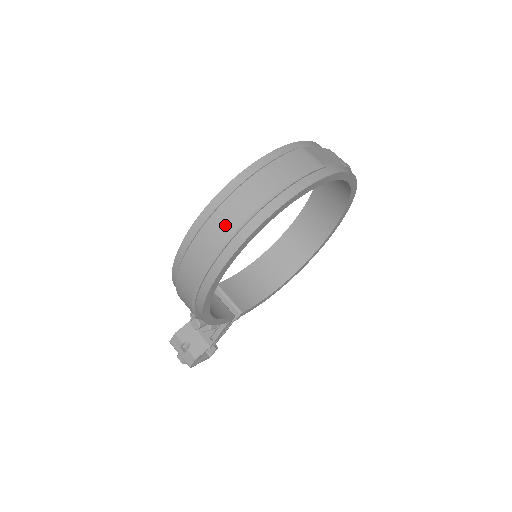
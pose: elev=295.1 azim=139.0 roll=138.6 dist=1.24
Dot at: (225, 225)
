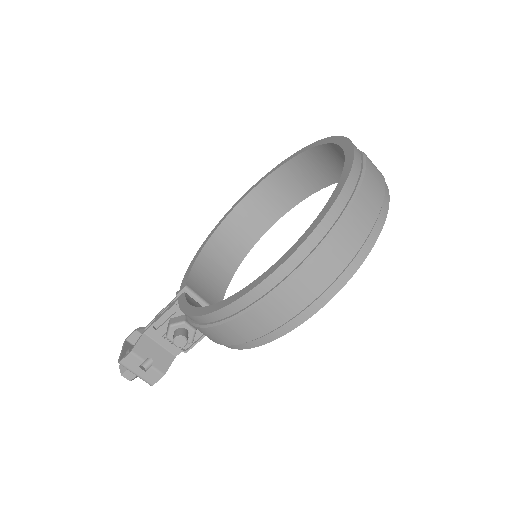
Dot at: (336, 260)
